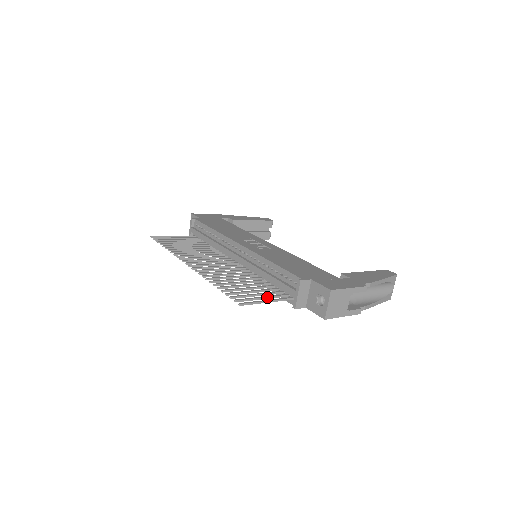
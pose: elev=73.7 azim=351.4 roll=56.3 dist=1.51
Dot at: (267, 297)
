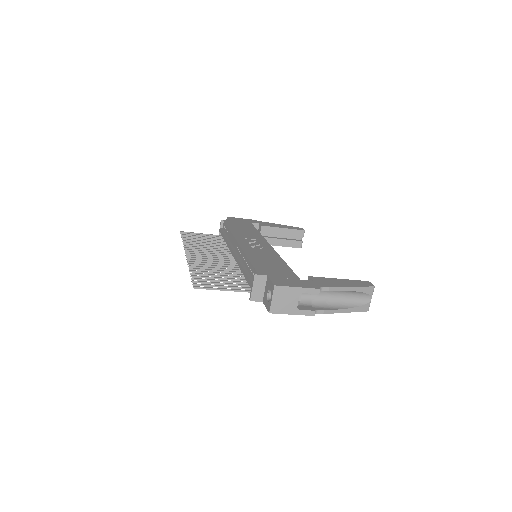
Dot at: (227, 286)
